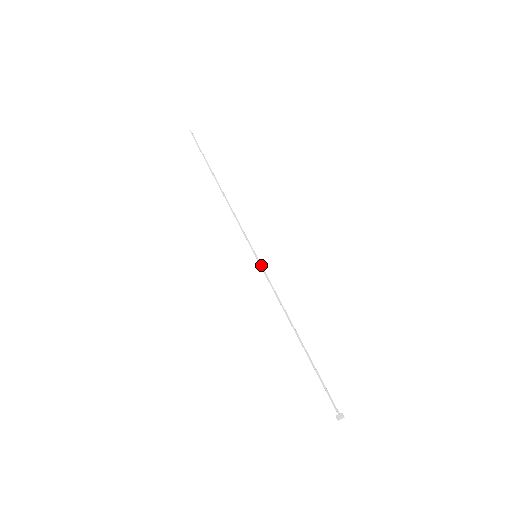
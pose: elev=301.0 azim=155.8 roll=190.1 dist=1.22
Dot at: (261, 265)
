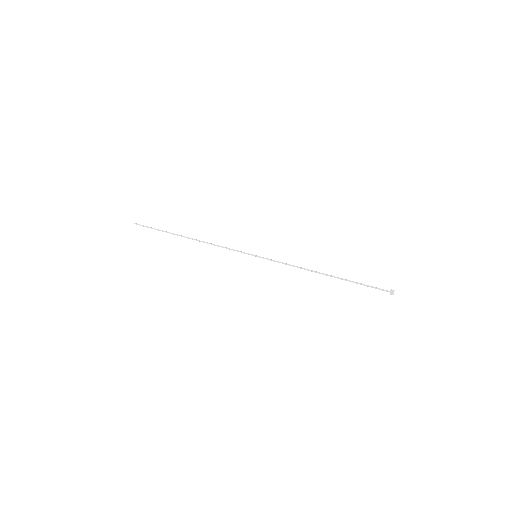
Dot at: (264, 258)
